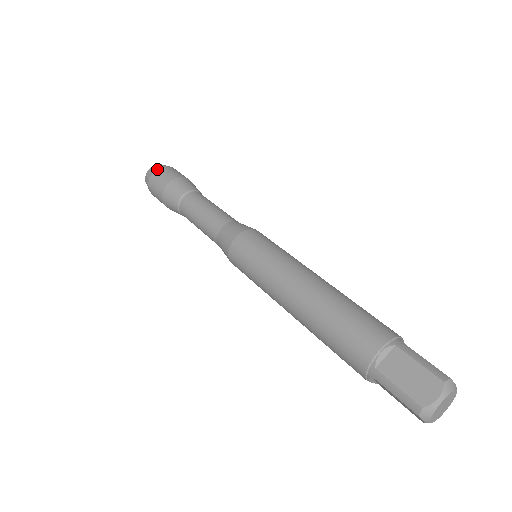
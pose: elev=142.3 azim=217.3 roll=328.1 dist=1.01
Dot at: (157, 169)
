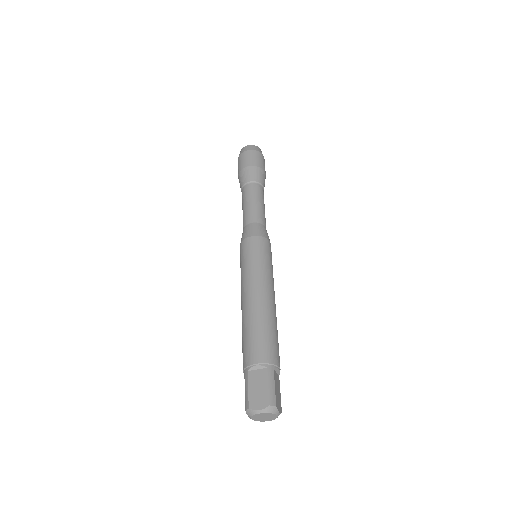
Dot at: (250, 150)
